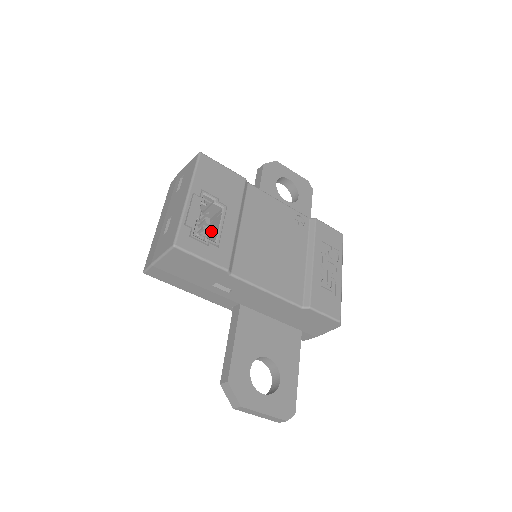
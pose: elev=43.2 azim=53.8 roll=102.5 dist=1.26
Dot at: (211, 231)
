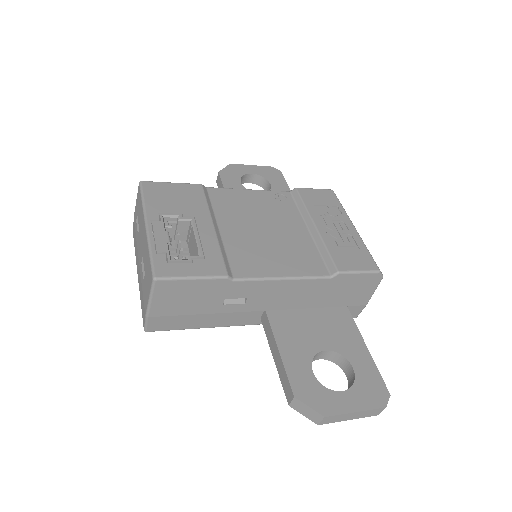
Dot at: (191, 250)
